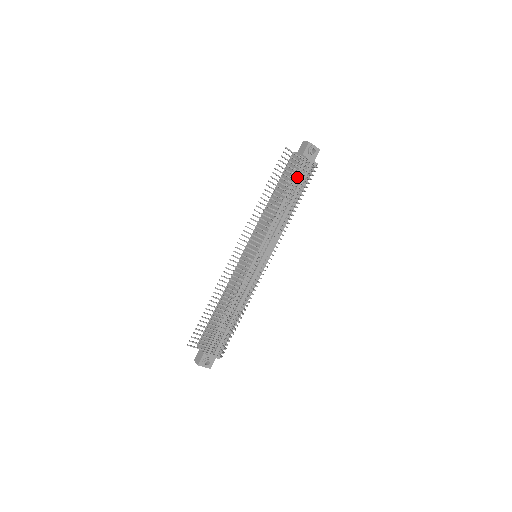
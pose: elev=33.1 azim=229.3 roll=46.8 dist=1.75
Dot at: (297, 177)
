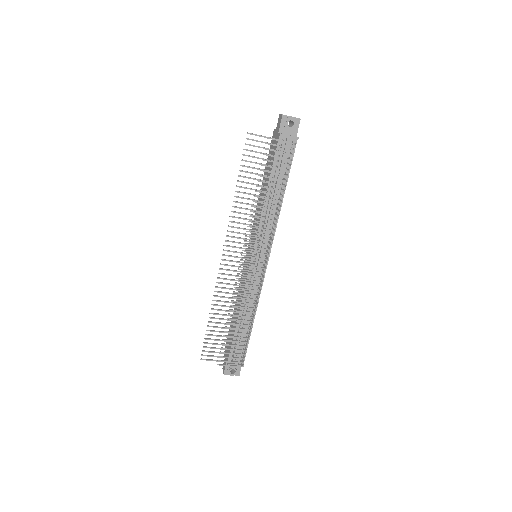
Dot at: occluded
